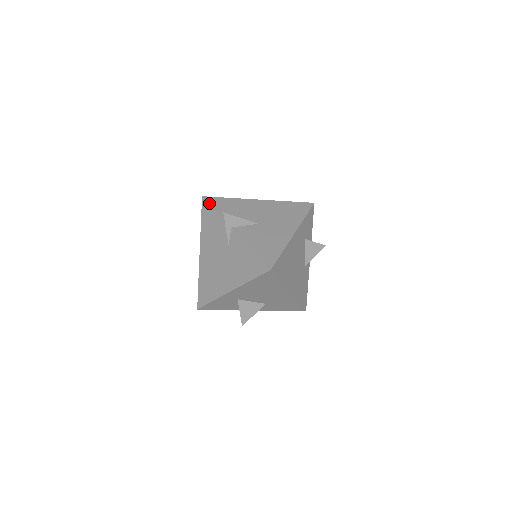
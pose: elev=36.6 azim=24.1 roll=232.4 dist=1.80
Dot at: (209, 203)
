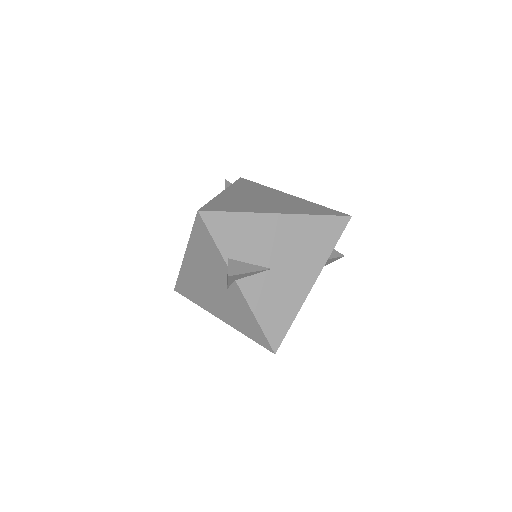
Dot at: (207, 228)
